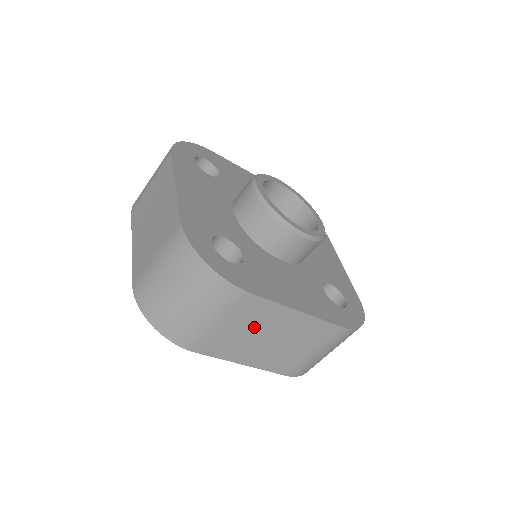
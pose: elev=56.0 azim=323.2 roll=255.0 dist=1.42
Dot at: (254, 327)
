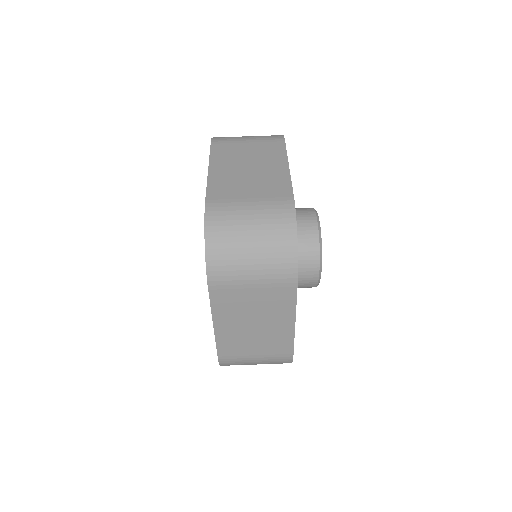
Dot at: (262, 308)
